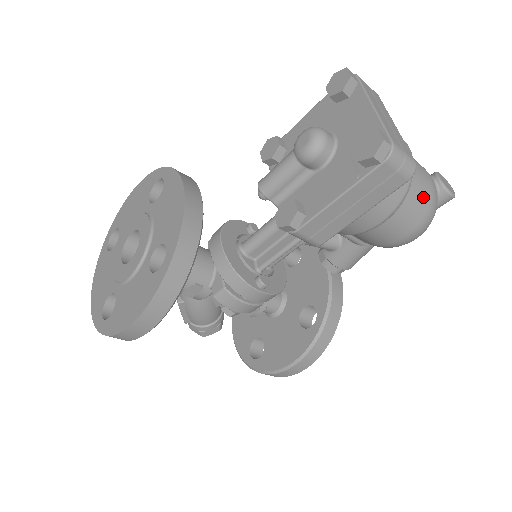
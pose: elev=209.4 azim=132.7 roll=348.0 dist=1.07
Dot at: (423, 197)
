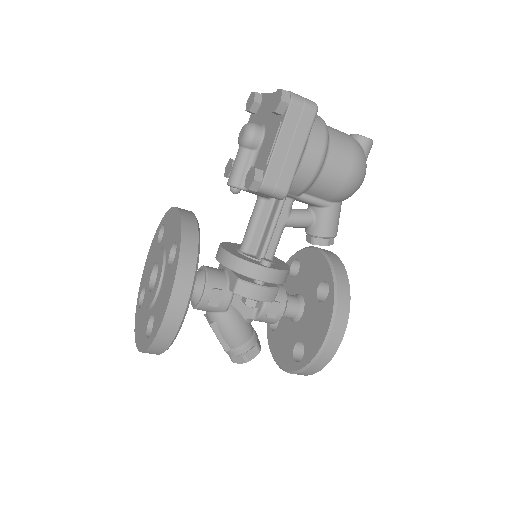
Dot at: (344, 140)
